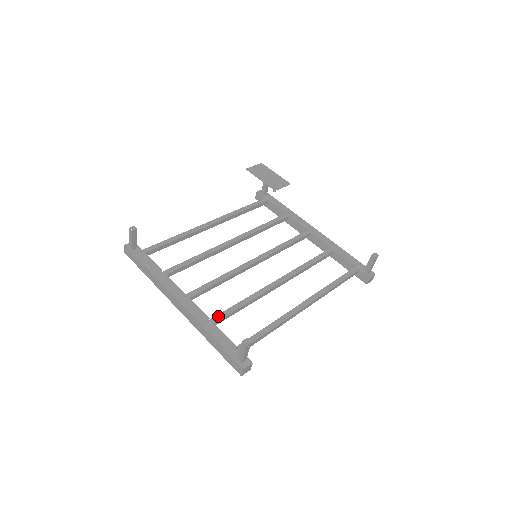
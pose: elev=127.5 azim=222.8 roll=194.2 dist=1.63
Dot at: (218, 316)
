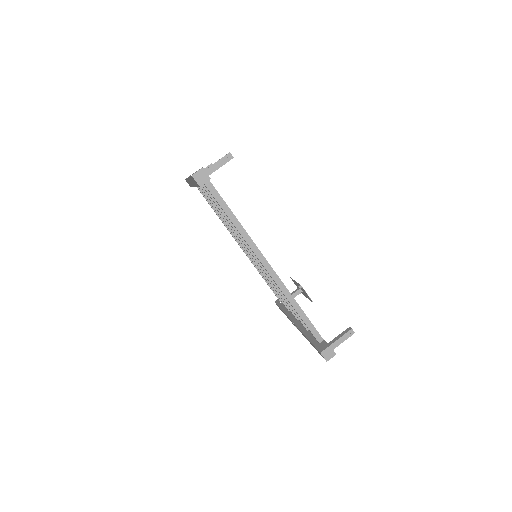
Dot at: occluded
